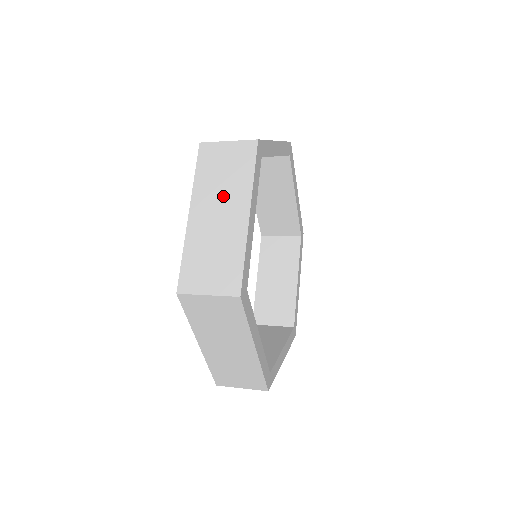
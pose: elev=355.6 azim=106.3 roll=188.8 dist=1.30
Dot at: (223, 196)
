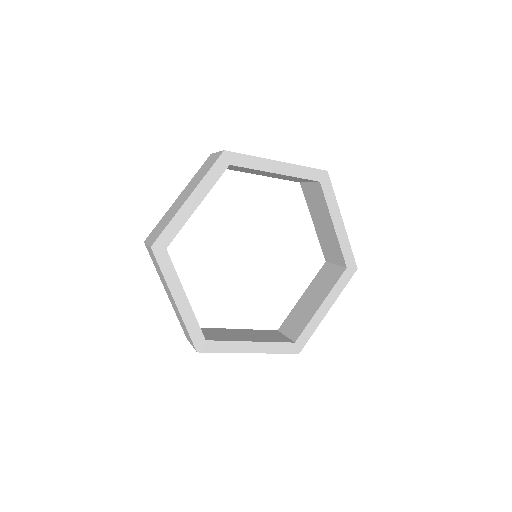
Dot at: (191, 186)
